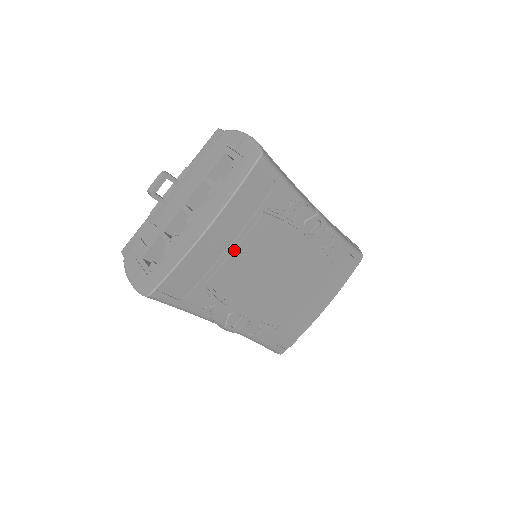
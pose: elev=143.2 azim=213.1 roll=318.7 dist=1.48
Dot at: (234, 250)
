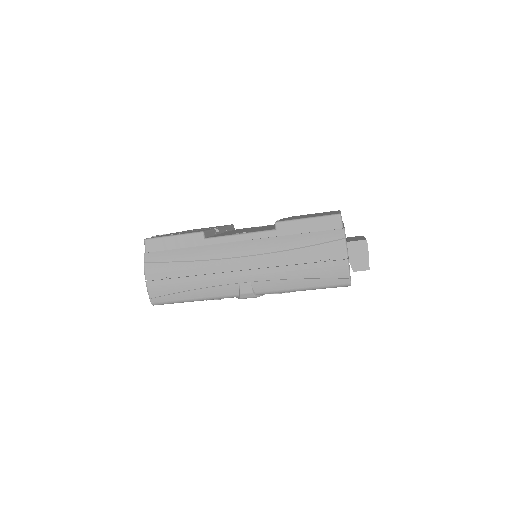
Dot at: occluded
